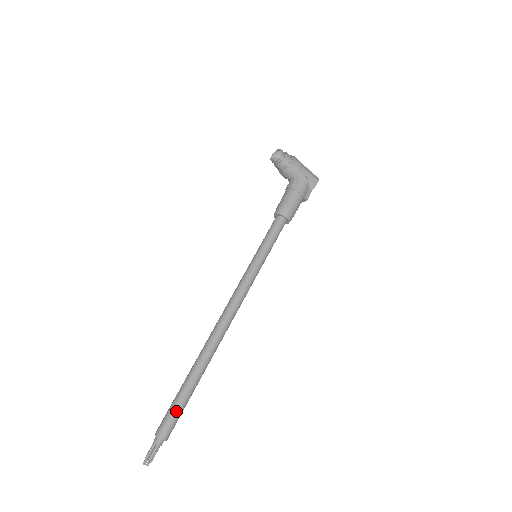
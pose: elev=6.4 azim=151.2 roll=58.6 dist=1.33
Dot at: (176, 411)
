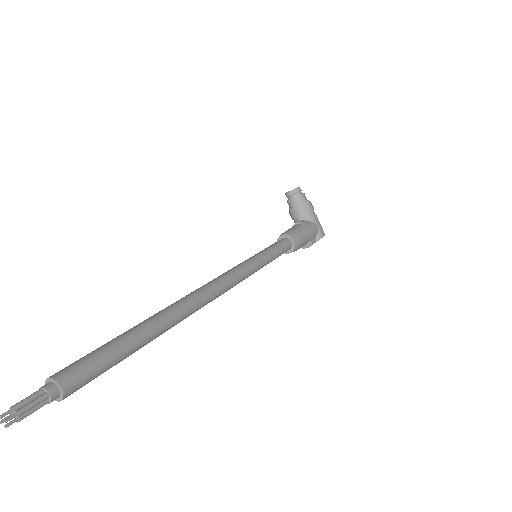
Dot at: (103, 357)
